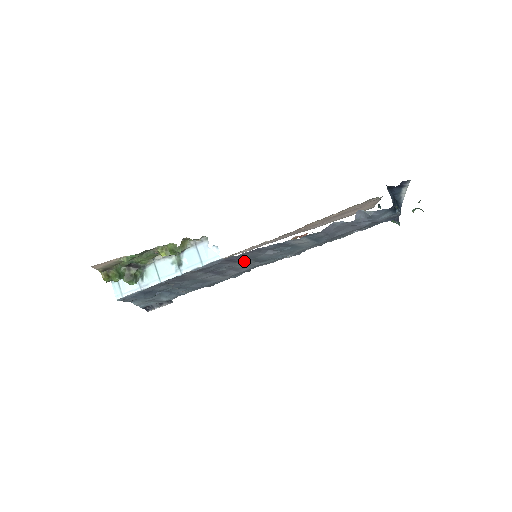
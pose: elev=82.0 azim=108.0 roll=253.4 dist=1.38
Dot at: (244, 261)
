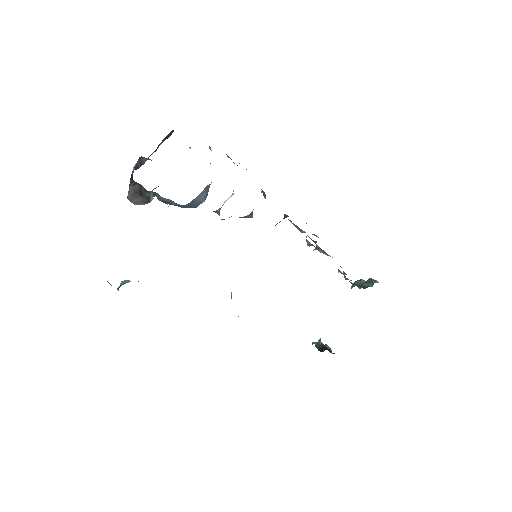
Dot at: occluded
